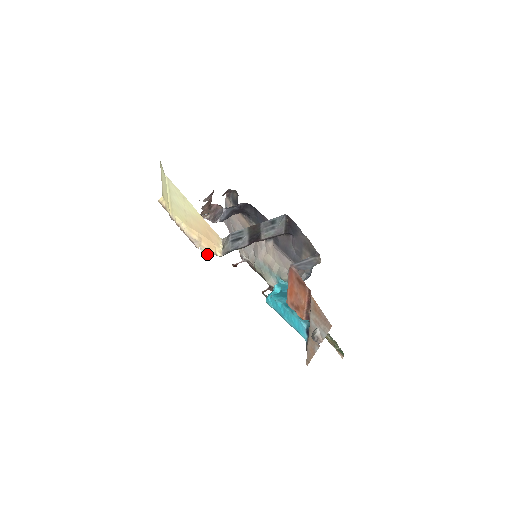
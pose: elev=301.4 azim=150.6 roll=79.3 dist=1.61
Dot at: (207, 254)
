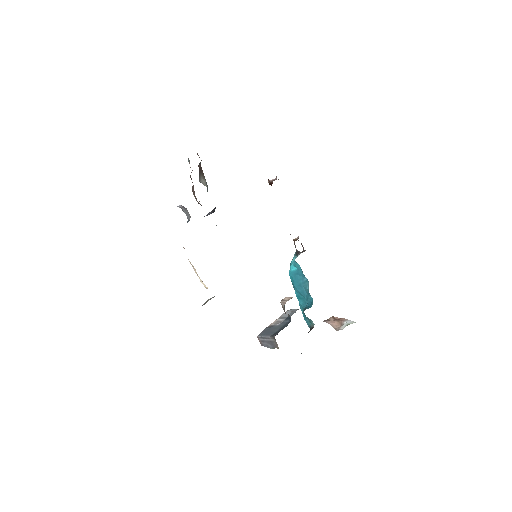
Dot at: occluded
